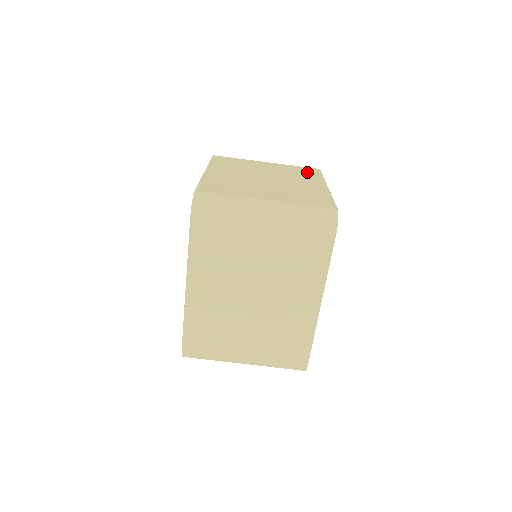
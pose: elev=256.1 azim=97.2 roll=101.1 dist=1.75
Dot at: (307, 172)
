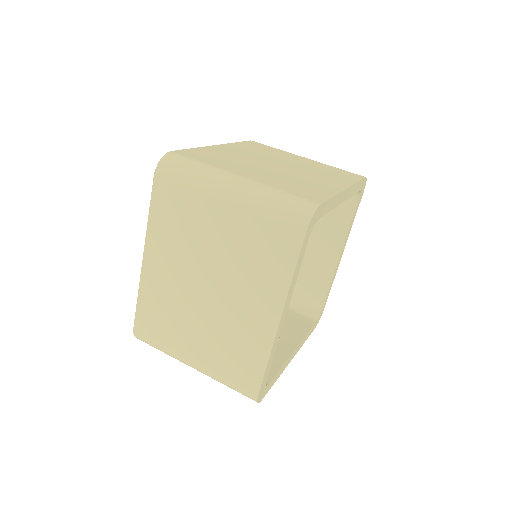
Dot at: (342, 174)
